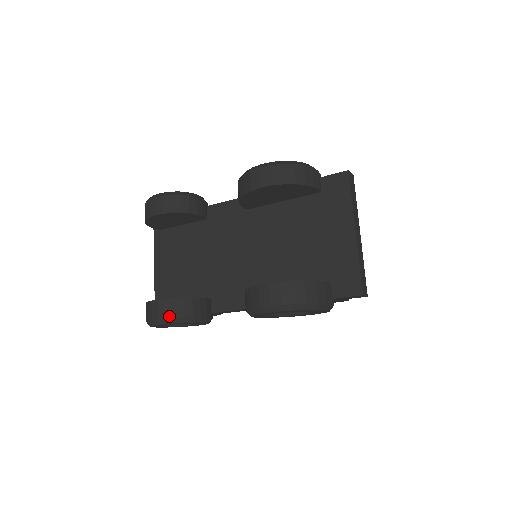
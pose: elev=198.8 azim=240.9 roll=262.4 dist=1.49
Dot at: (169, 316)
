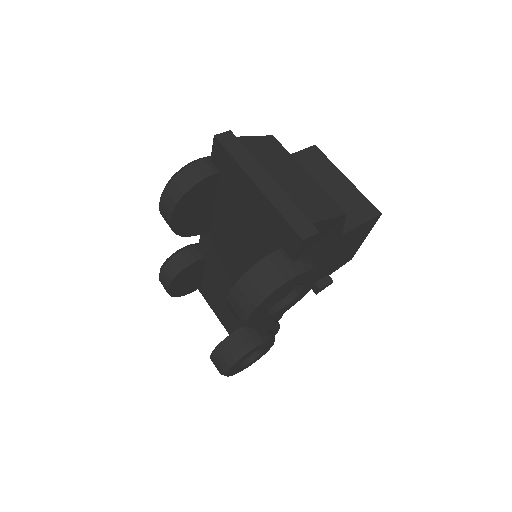
Dot at: (223, 364)
